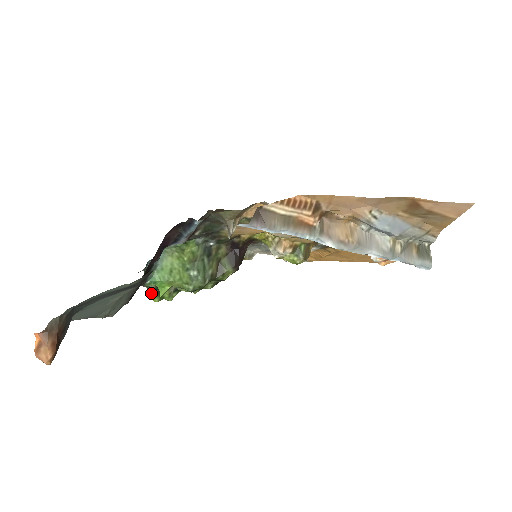
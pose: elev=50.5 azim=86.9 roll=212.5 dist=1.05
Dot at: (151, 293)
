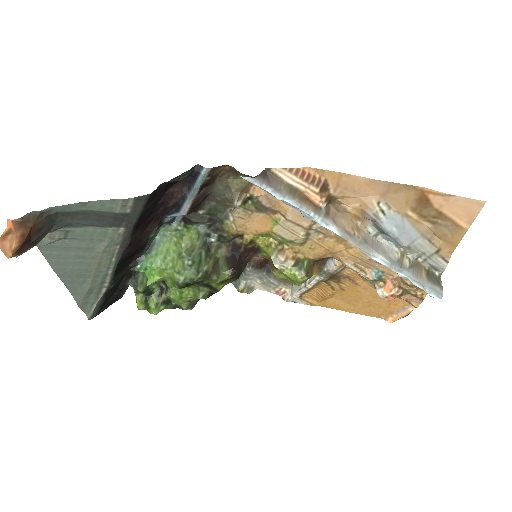
Dot at: (138, 298)
